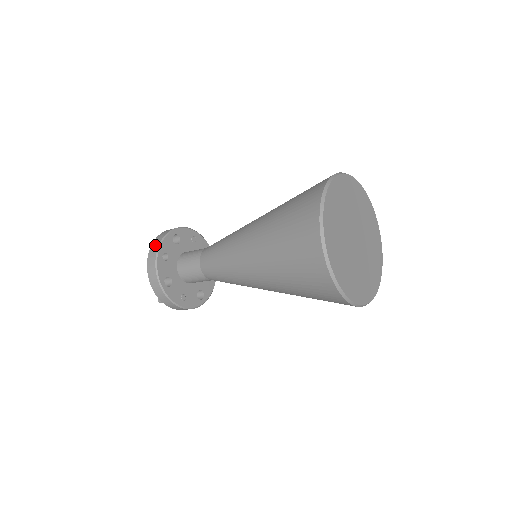
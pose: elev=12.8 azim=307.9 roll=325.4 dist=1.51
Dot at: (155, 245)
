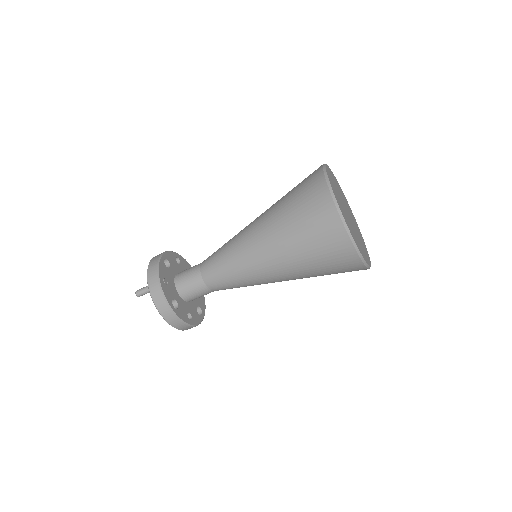
Dot at: occluded
